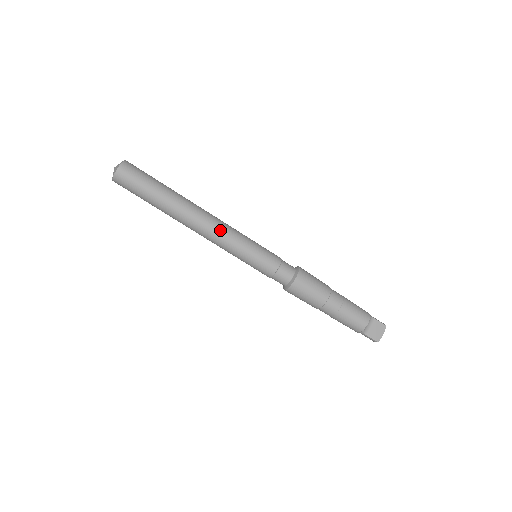
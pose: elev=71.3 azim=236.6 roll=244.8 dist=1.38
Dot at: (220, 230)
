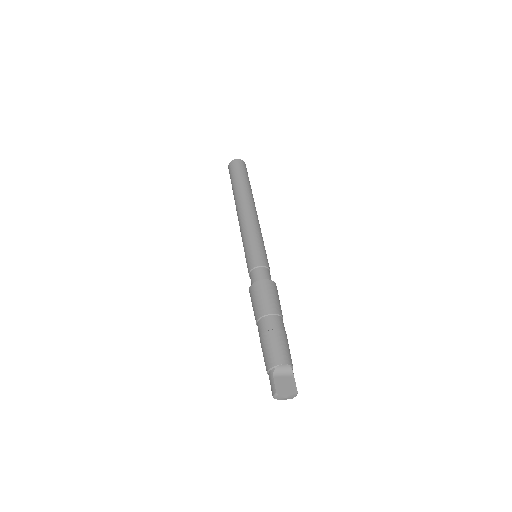
Dot at: (254, 219)
